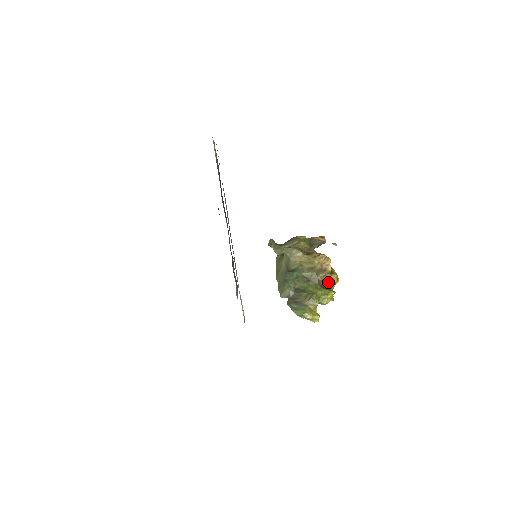
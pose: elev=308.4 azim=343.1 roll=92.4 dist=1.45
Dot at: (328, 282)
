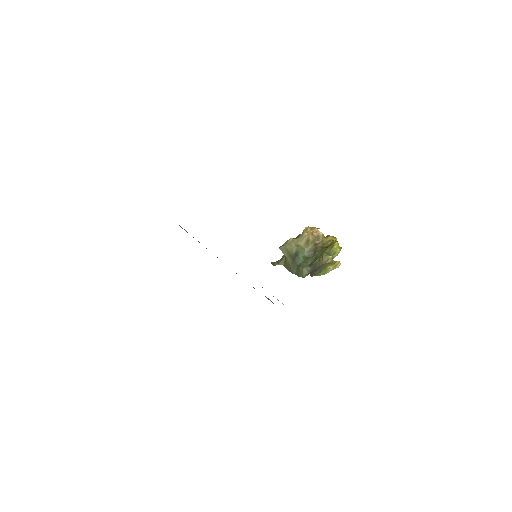
Dot at: (328, 243)
